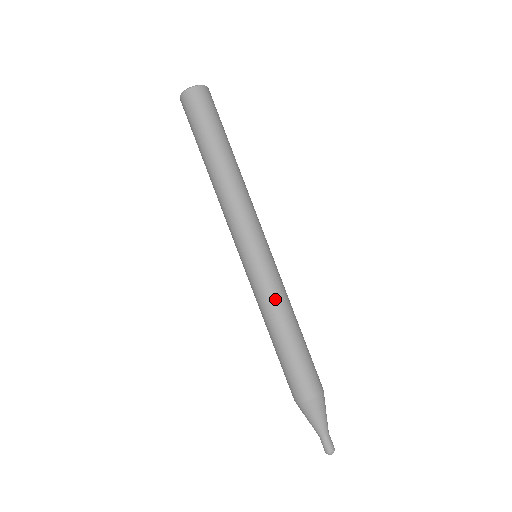
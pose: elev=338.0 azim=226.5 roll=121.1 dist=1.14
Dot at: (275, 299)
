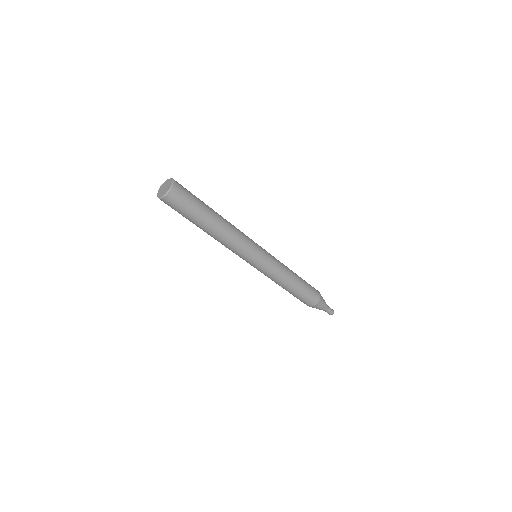
Dot at: (278, 276)
